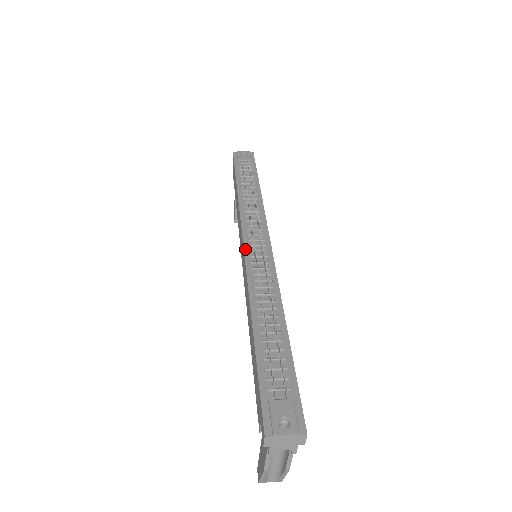
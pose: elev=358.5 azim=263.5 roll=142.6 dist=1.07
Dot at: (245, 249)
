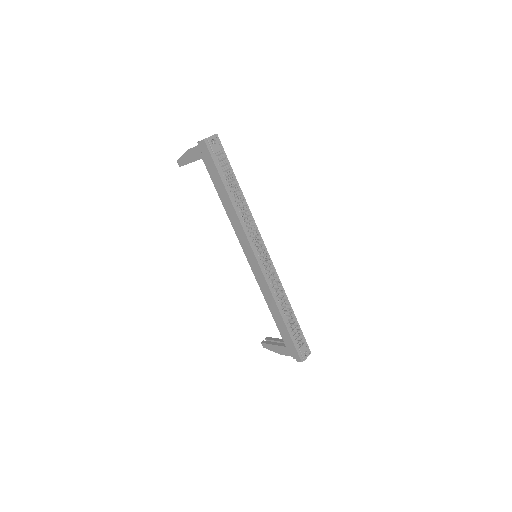
Dot at: (260, 264)
